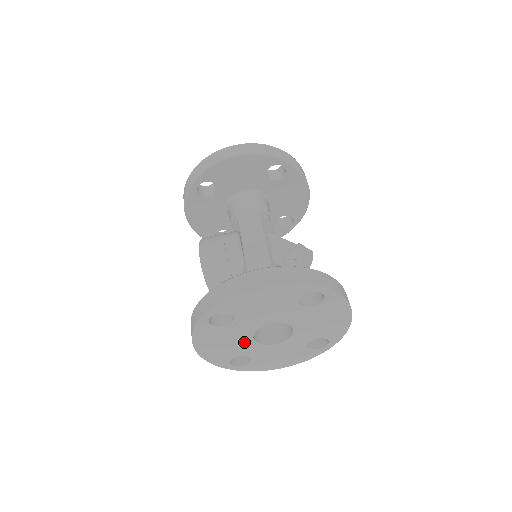
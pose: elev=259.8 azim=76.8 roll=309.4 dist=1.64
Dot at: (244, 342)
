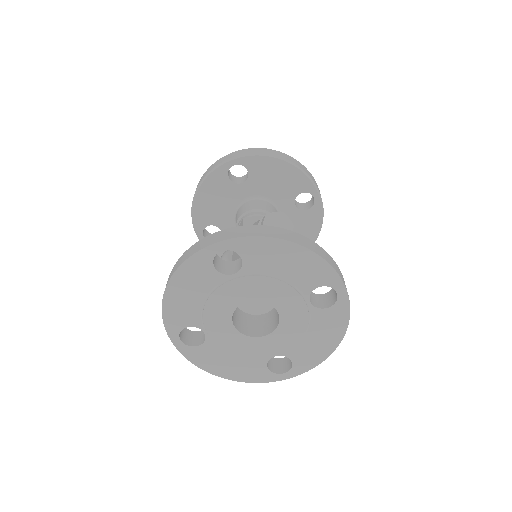
Dot at: (245, 344)
